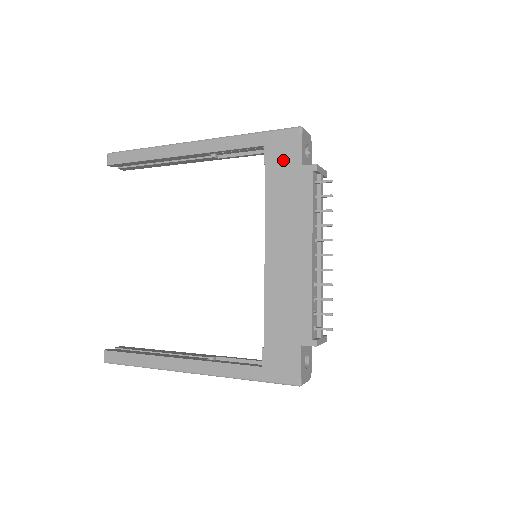
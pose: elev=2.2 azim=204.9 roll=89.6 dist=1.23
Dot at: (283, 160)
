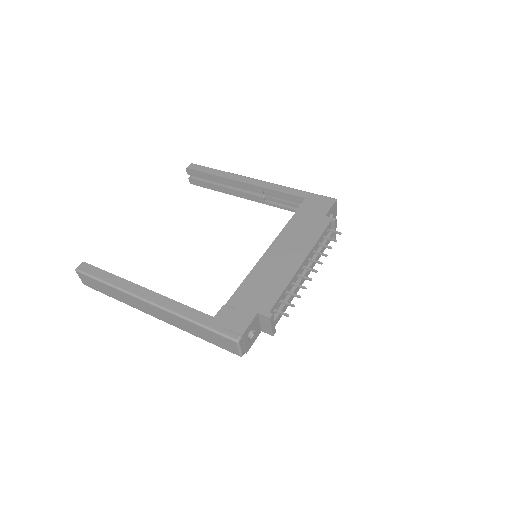
Dot at: (314, 209)
